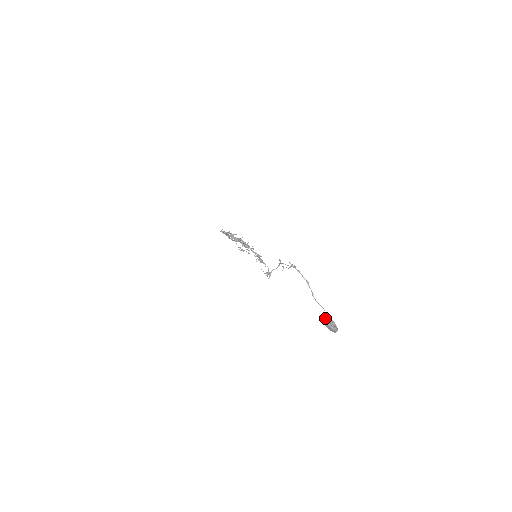
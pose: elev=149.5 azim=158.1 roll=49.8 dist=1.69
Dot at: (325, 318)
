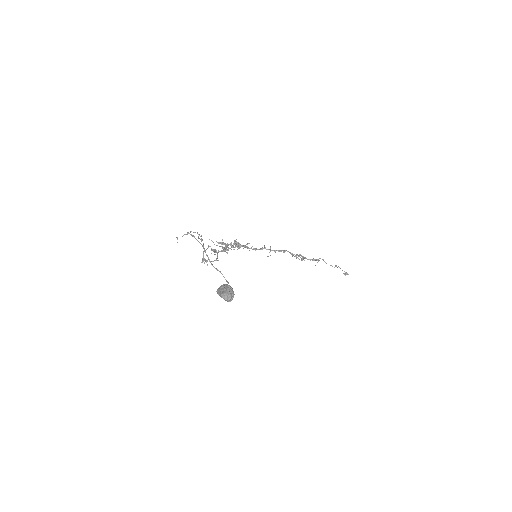
Dot at: (222, 286)
